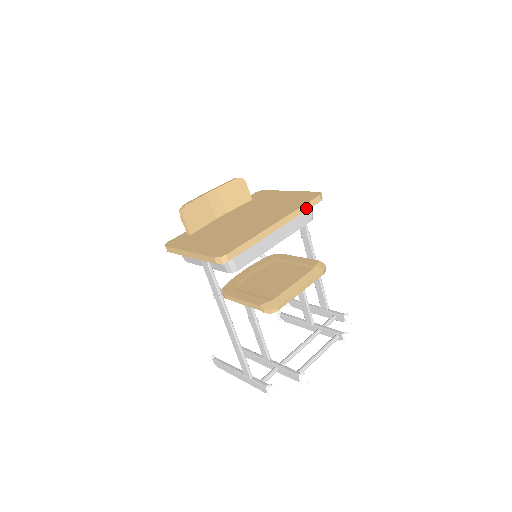
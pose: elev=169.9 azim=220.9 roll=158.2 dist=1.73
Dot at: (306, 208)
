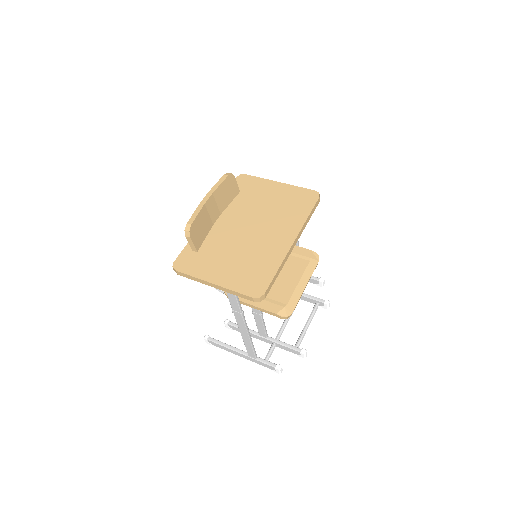
Dot at: (311, 215)
